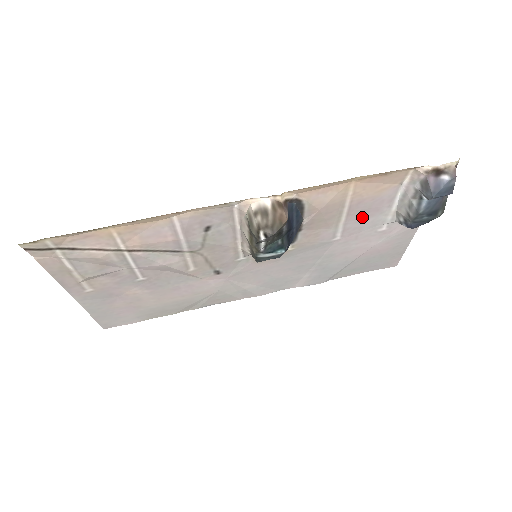
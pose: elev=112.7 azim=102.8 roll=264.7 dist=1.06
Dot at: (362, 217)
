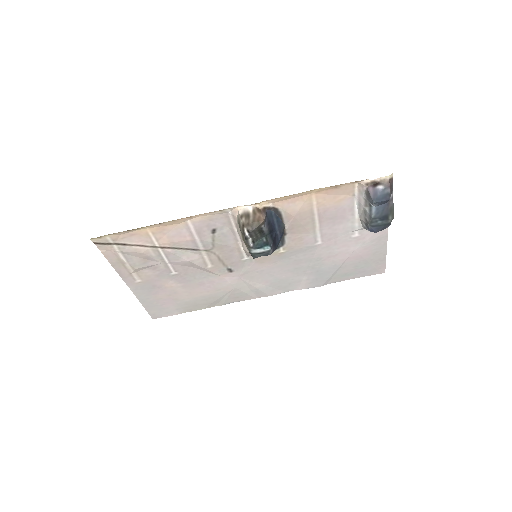
Dot at: (333, 224)
